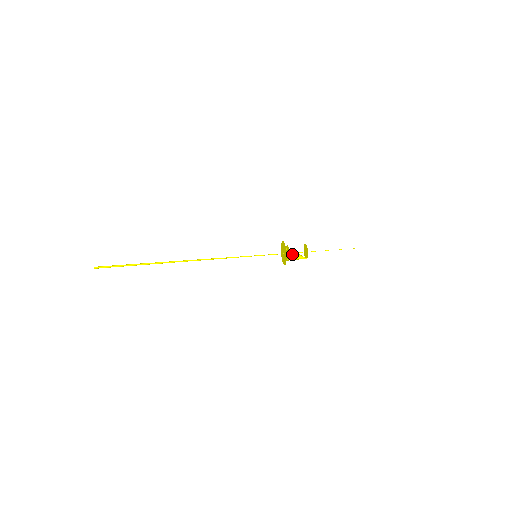
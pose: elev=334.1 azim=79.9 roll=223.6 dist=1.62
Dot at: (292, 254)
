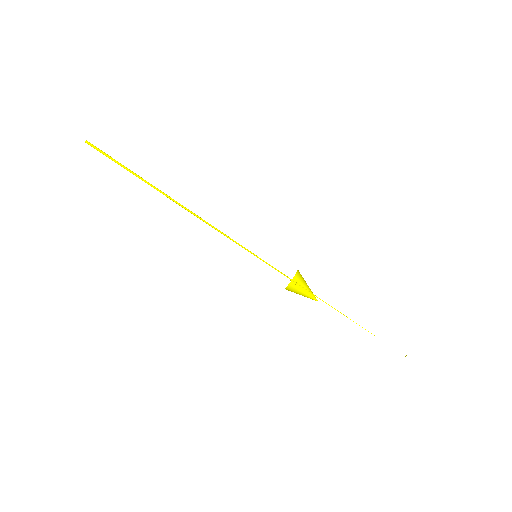
Dot at: (306, 283)
